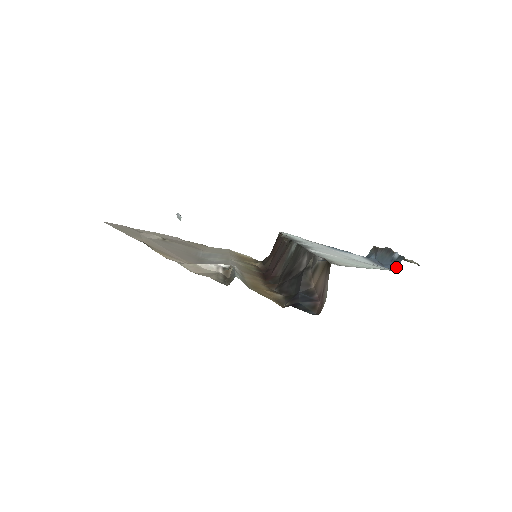
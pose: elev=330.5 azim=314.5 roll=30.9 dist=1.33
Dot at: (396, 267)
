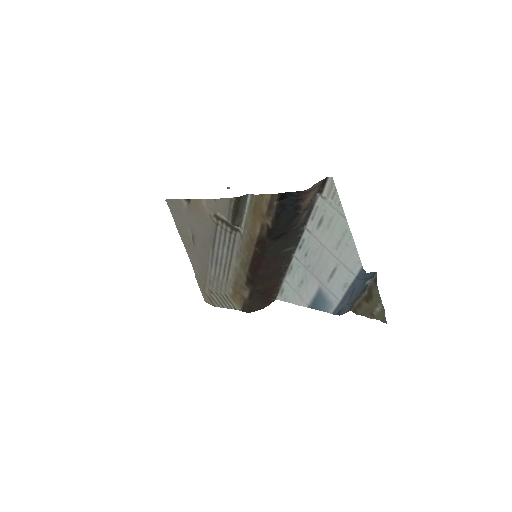
Dot at: (366, 274)
